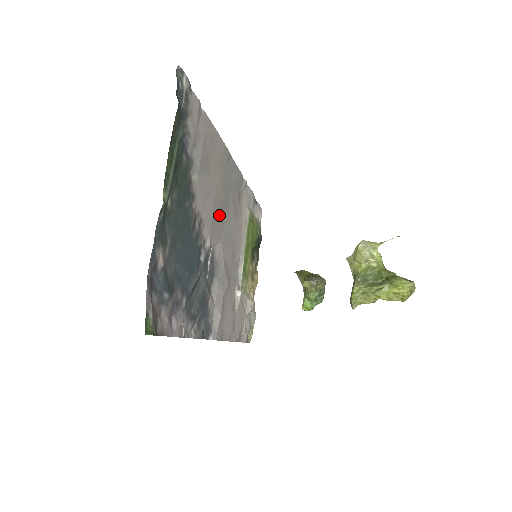
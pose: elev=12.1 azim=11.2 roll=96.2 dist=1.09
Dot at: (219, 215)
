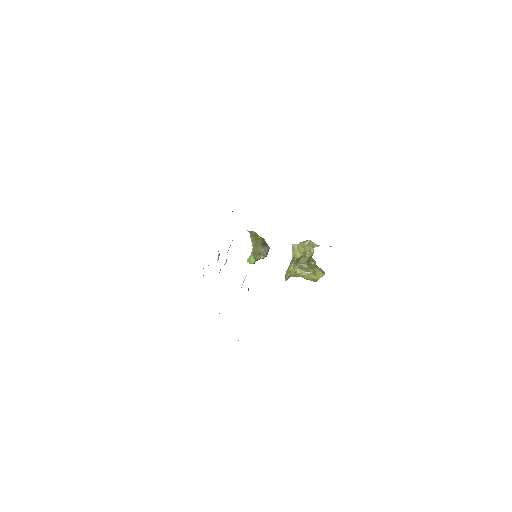
Dot at: occluded
